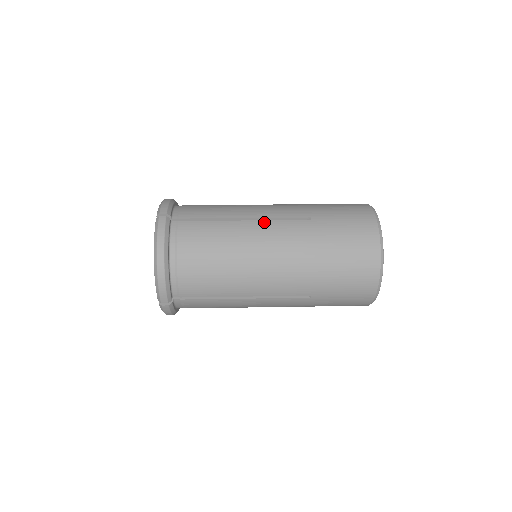
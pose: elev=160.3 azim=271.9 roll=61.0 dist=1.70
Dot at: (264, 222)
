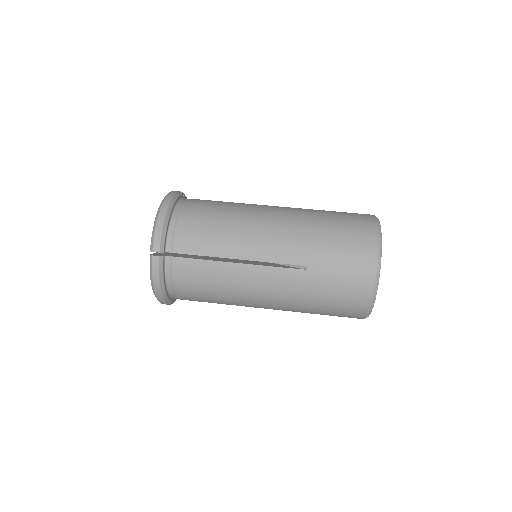
Dot at: (258, 268)
